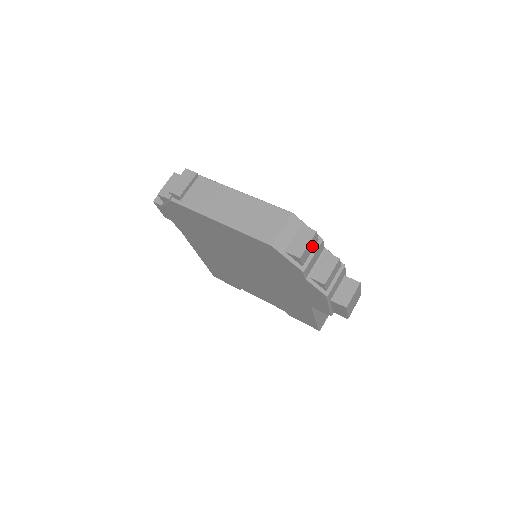
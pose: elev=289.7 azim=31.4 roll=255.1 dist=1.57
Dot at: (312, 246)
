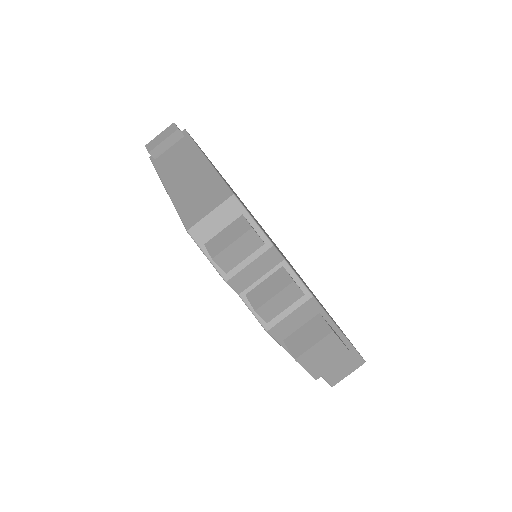
Dot at: (247, 249)
